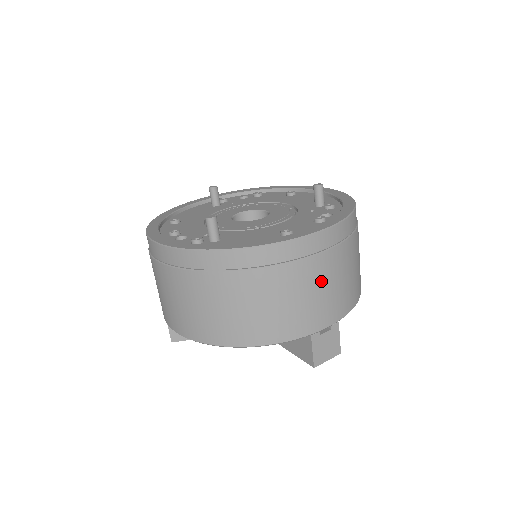
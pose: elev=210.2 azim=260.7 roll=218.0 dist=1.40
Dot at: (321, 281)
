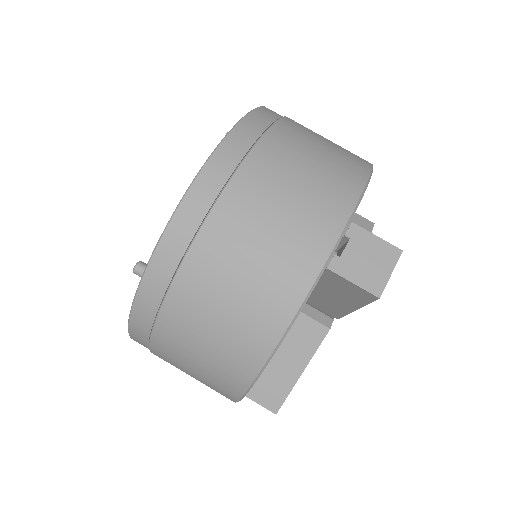
Dot at: (265, 205)
